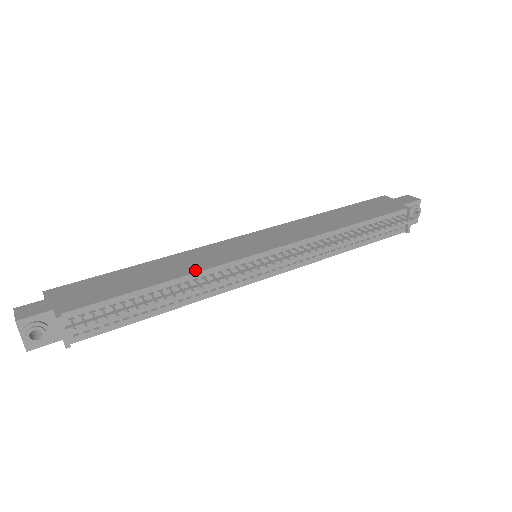
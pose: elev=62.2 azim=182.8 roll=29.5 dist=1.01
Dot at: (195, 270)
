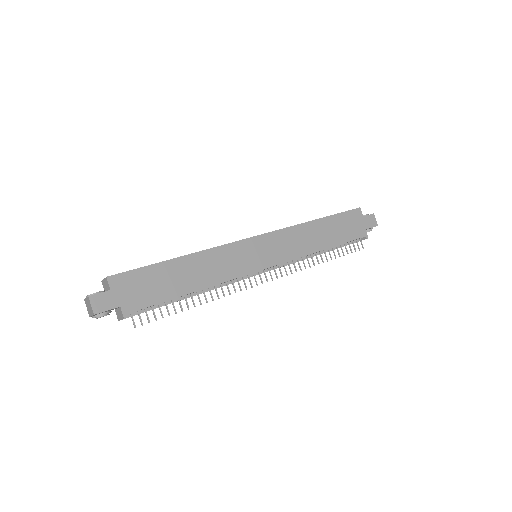
Dot at: (218, 281)
